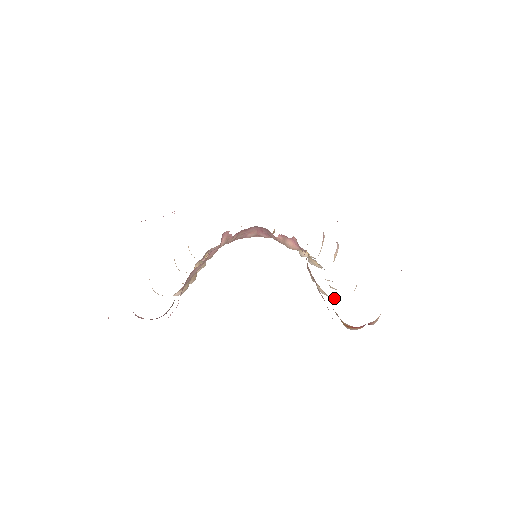
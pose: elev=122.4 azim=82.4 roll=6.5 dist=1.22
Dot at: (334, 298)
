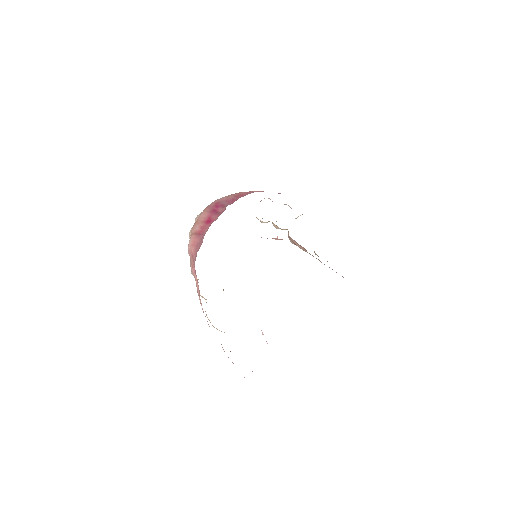
Dot at: occluded
